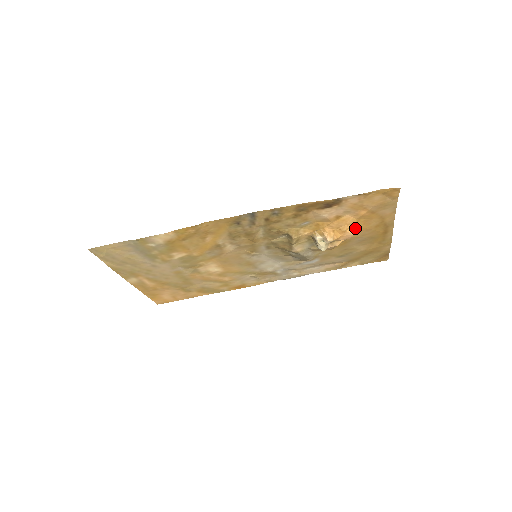
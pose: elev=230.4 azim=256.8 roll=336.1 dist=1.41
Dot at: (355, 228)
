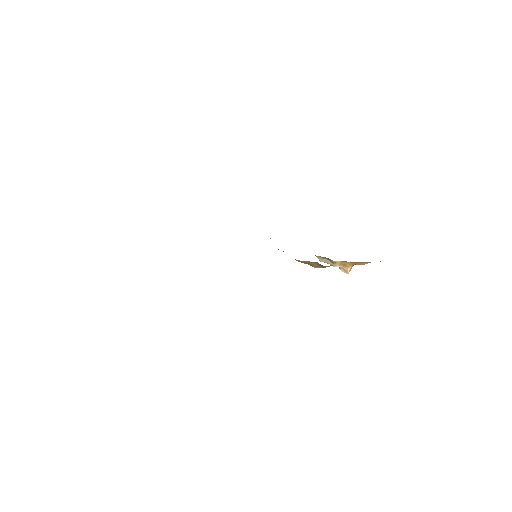
Dot at: occluded
